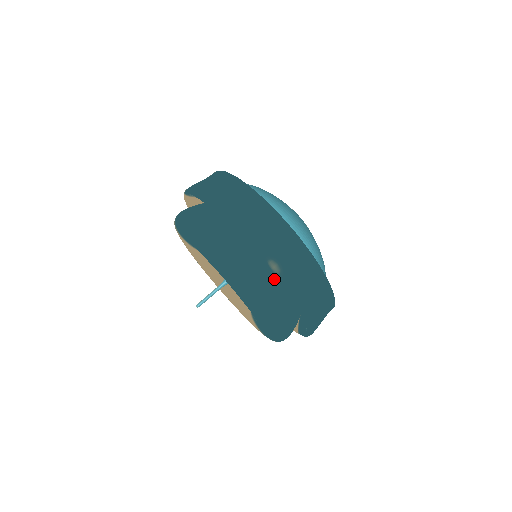
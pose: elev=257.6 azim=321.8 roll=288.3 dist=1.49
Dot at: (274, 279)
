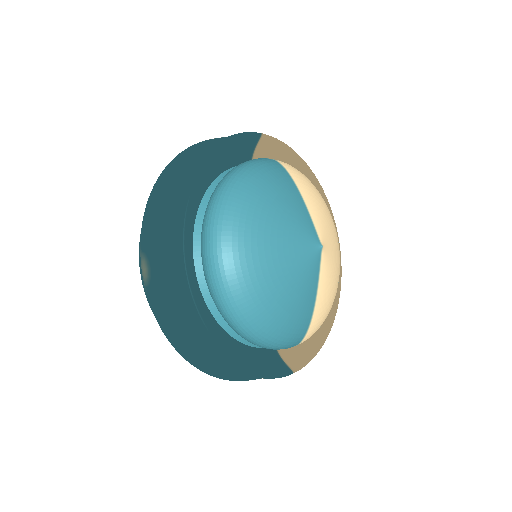
Dot at: occluded
